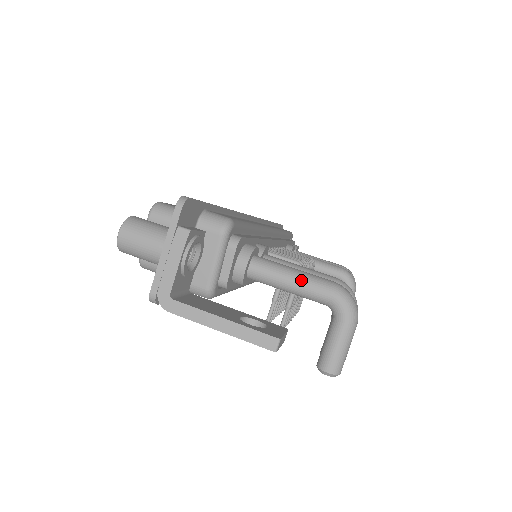
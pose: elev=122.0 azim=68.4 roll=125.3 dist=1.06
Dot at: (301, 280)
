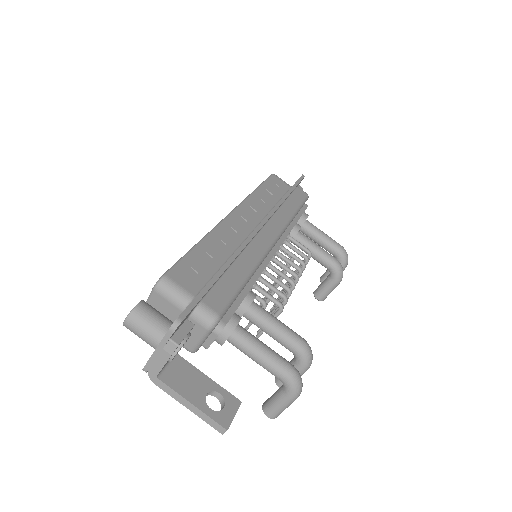
Dot at: (265, 361)
